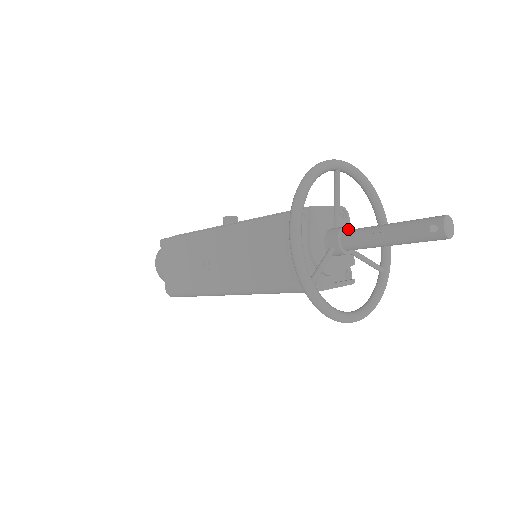
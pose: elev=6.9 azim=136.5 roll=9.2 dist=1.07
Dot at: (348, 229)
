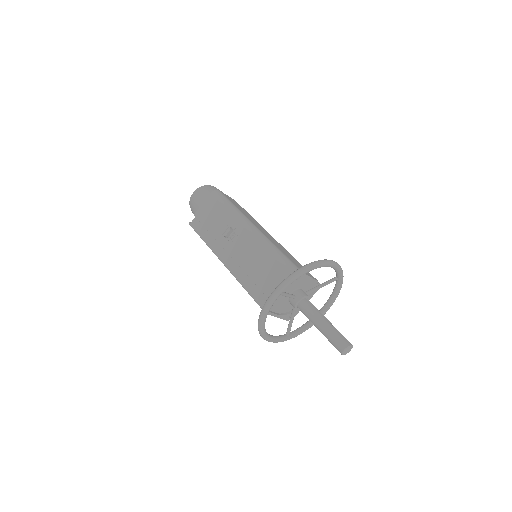
Dot at: (301, 299)
